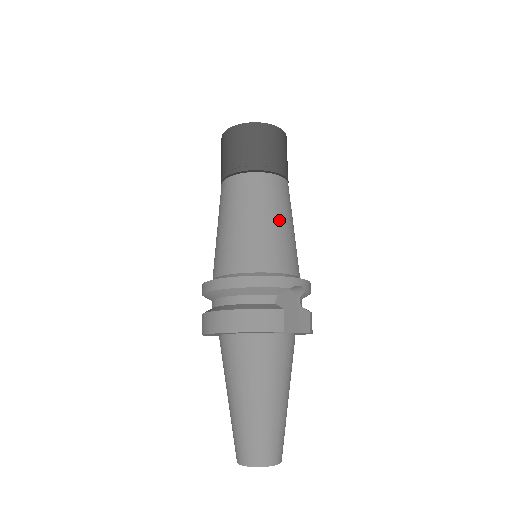
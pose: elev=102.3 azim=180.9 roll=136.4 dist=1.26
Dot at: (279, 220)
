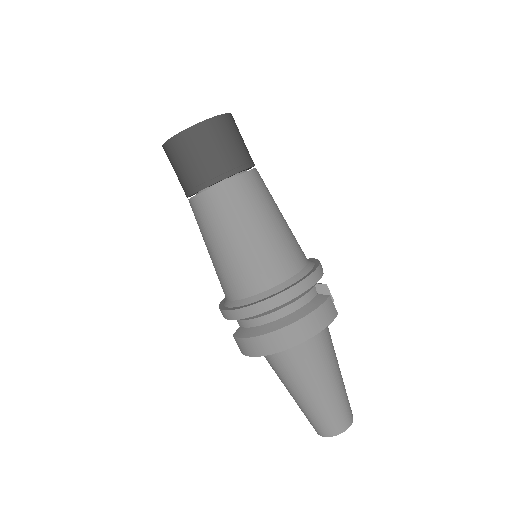
Dot at: (280, 214)
